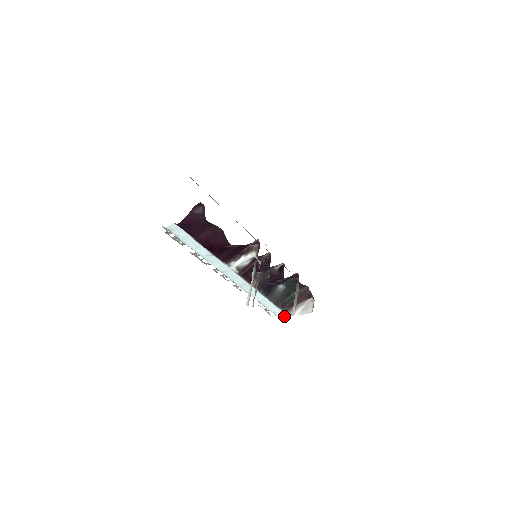
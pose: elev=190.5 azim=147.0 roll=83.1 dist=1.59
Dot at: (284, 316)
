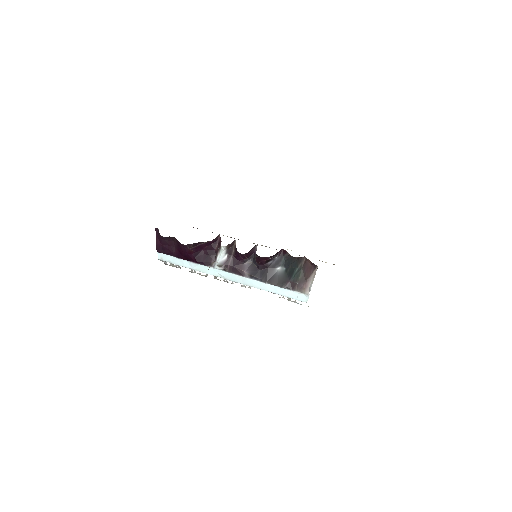
Dot at: (306, 298)
